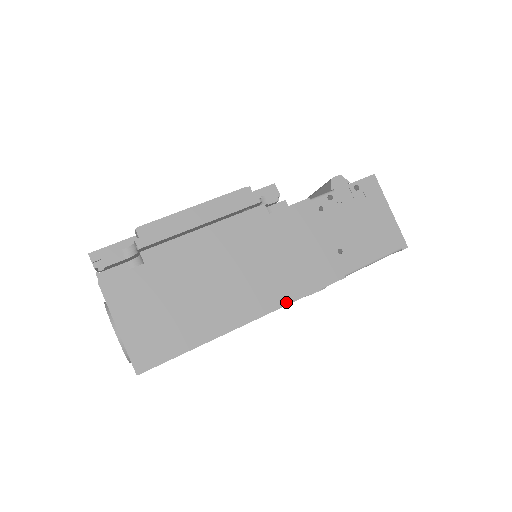
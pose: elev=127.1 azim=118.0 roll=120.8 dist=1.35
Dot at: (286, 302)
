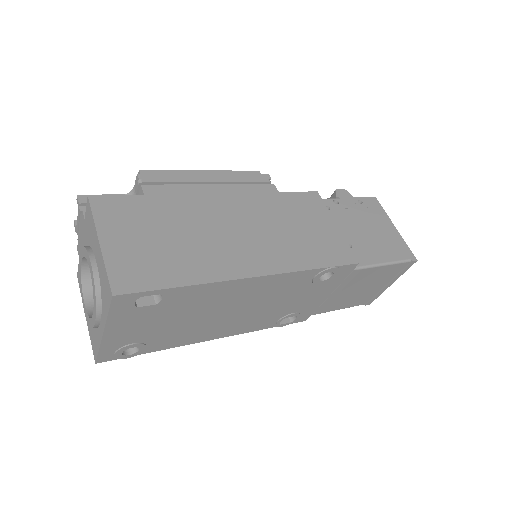
Dot at: (297, 268)
